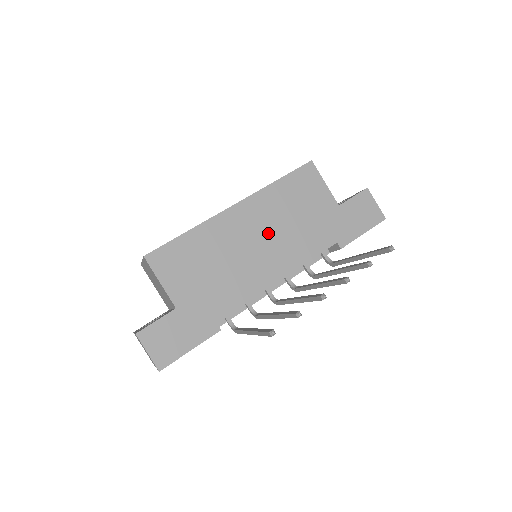
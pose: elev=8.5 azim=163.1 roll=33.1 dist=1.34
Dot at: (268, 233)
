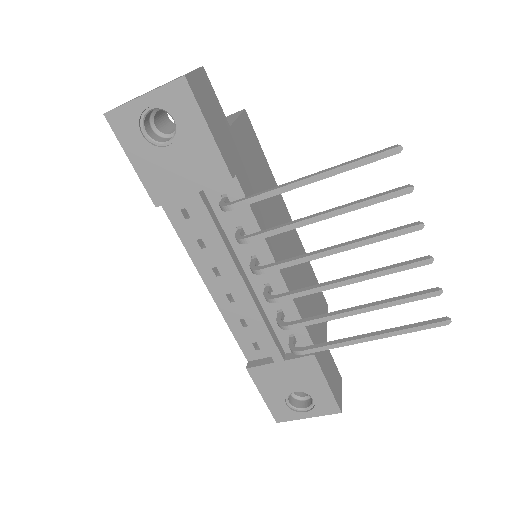
Dot at: (293, 255)
